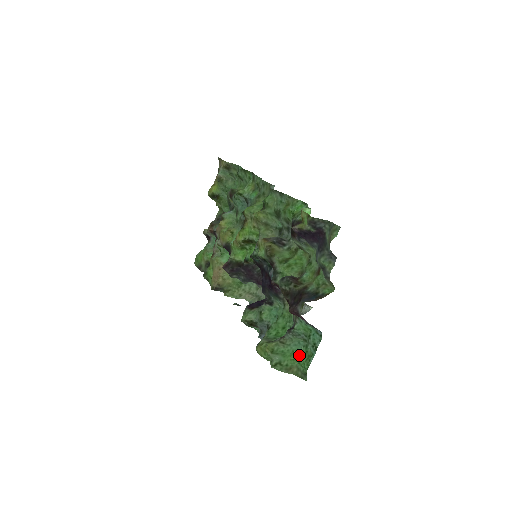
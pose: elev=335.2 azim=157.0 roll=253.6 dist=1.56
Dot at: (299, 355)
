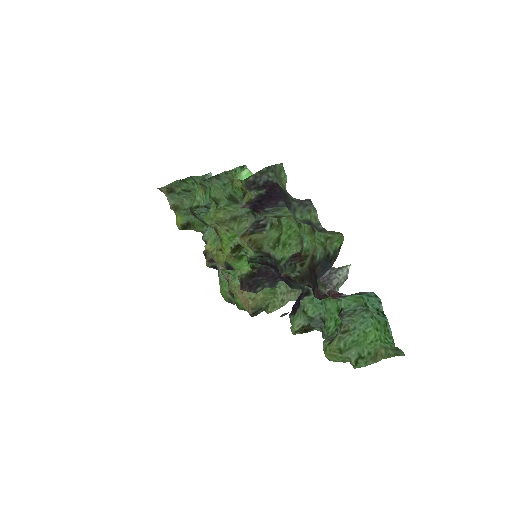
Dot at: (374, 331)
